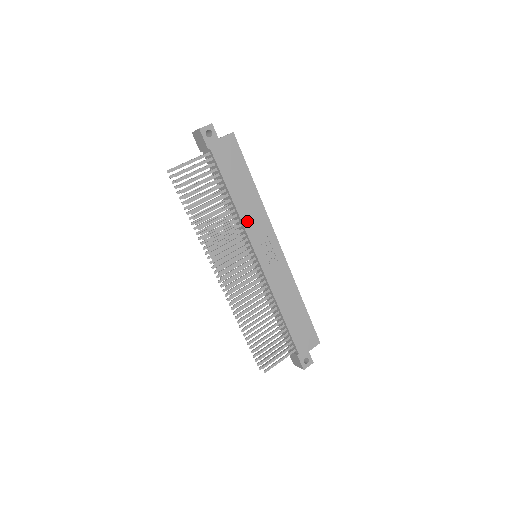
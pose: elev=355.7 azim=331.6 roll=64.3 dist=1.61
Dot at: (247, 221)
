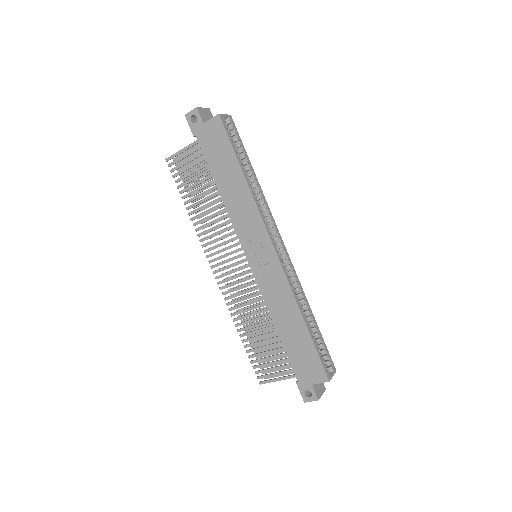
Dot at: (235, 216)
